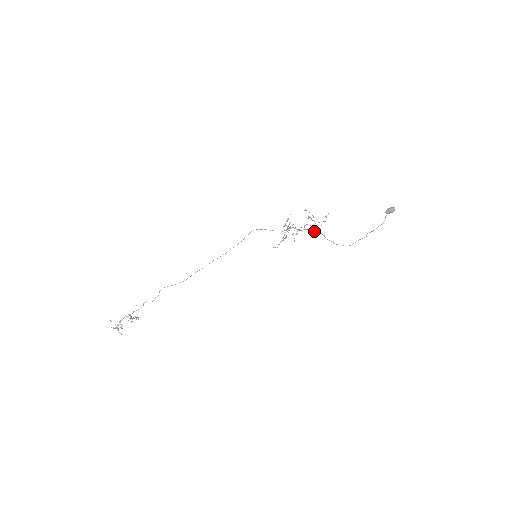
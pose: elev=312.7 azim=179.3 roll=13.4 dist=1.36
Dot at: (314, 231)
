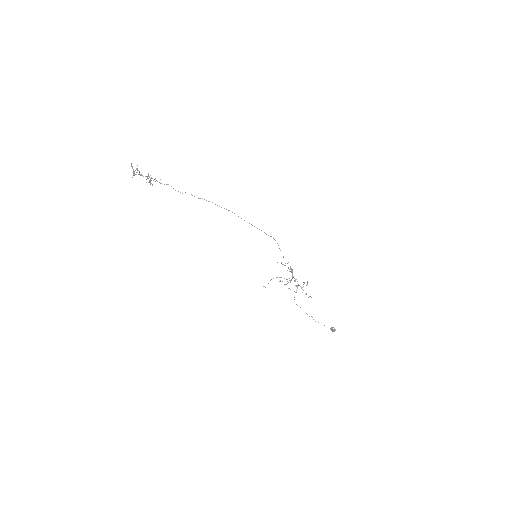
Dot at: occluded
